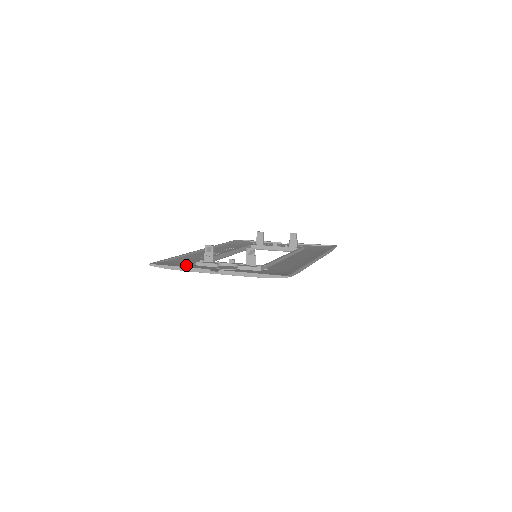
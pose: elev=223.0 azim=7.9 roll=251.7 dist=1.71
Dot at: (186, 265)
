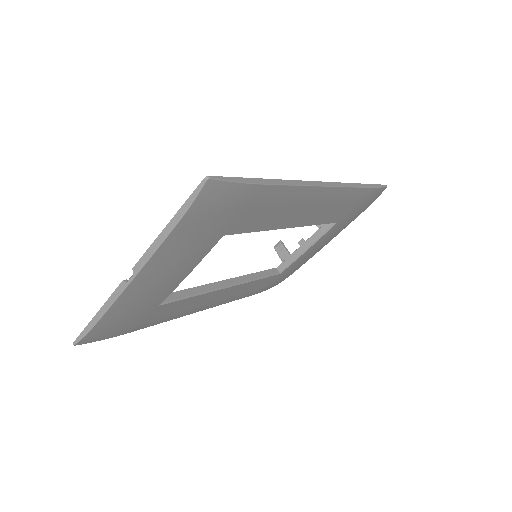
Dot at: occluded
